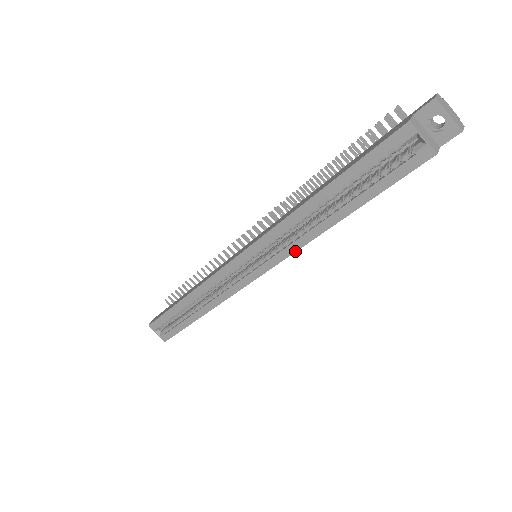
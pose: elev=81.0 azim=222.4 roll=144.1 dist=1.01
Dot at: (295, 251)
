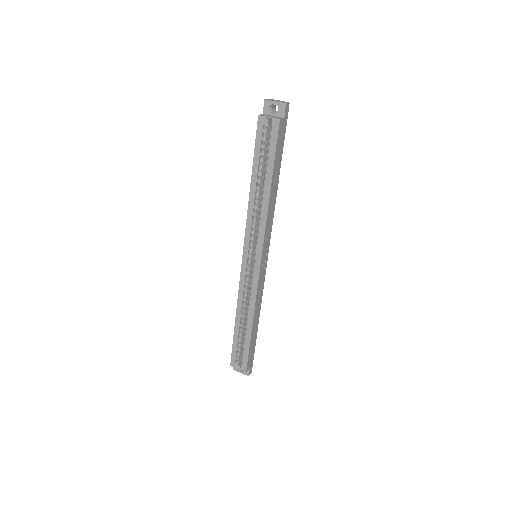
Dot at: (265, 228)
